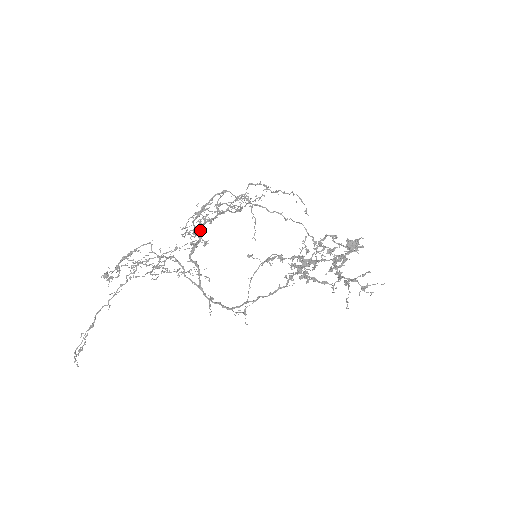
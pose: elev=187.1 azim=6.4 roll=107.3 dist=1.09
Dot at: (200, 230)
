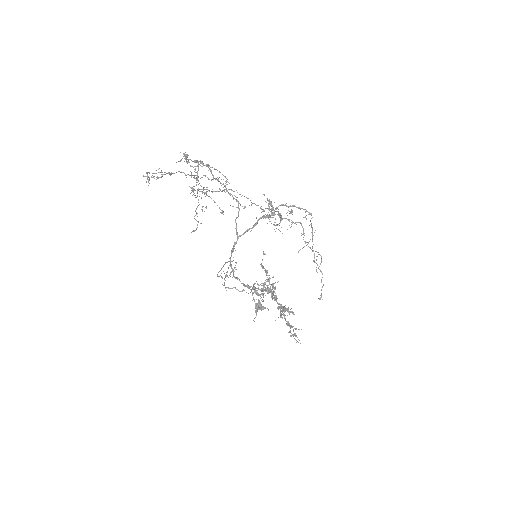
Dot at: occluded
